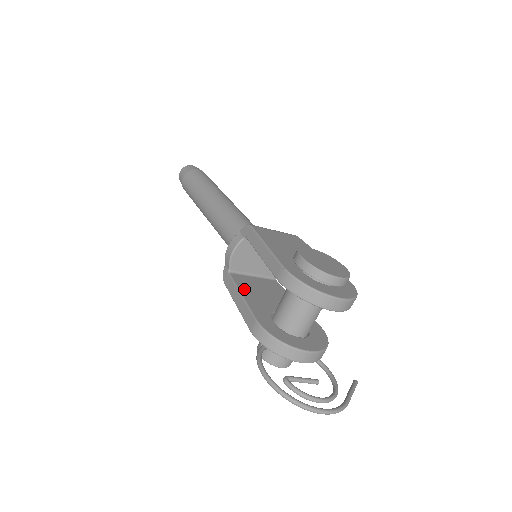
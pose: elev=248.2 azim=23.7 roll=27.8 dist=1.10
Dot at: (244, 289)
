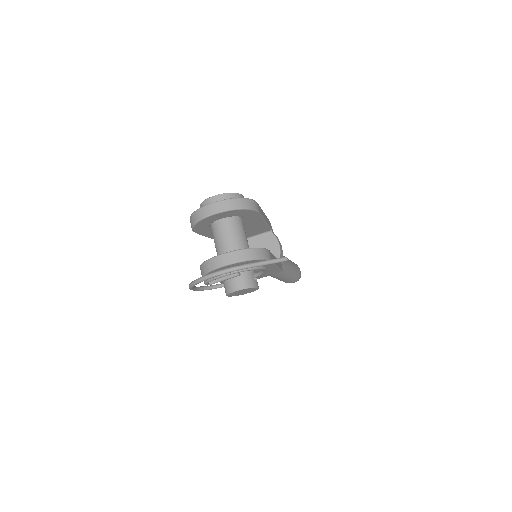
Dot at: occluded
